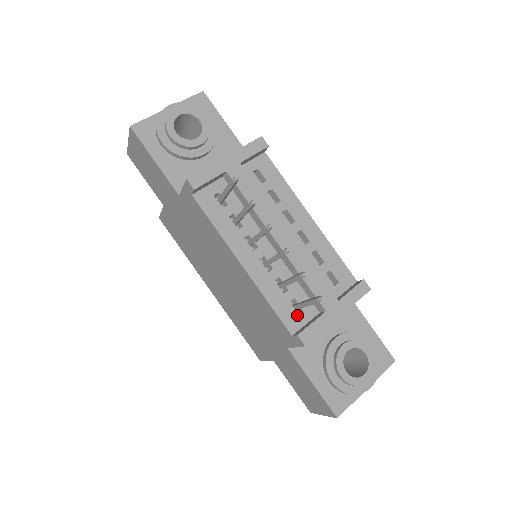
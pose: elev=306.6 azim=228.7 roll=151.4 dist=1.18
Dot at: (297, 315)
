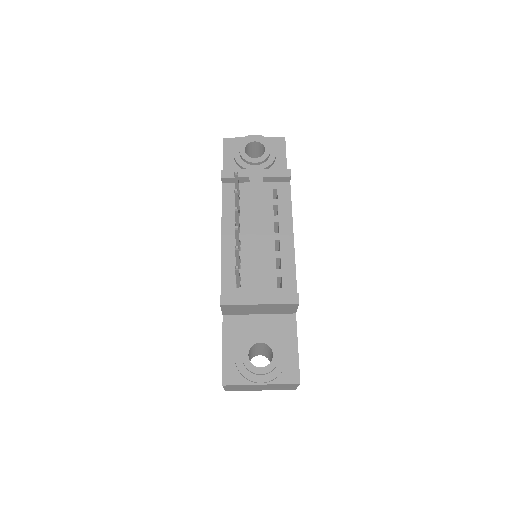
Dot at: (235, 288)
